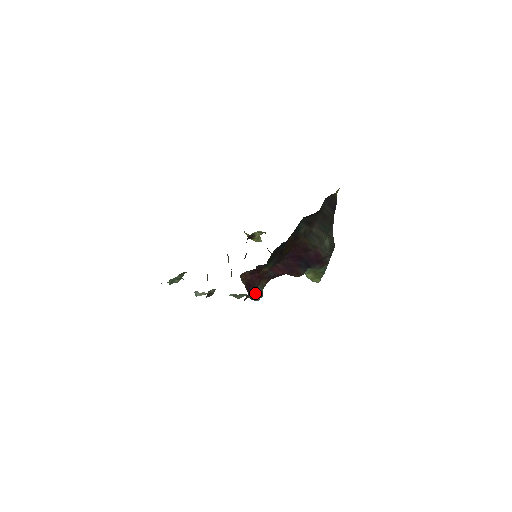
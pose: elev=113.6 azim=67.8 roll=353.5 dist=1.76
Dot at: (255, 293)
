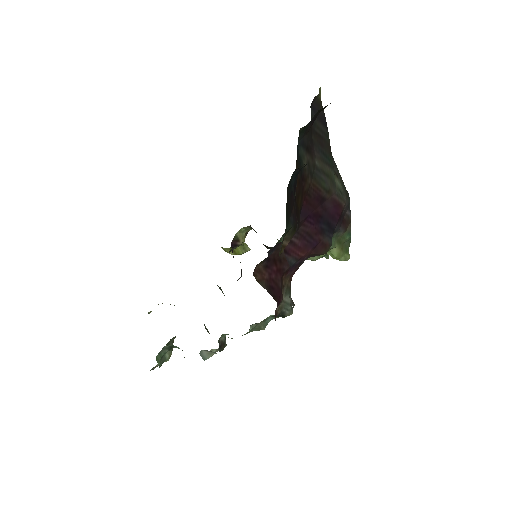
Dot at: (283, 303)
